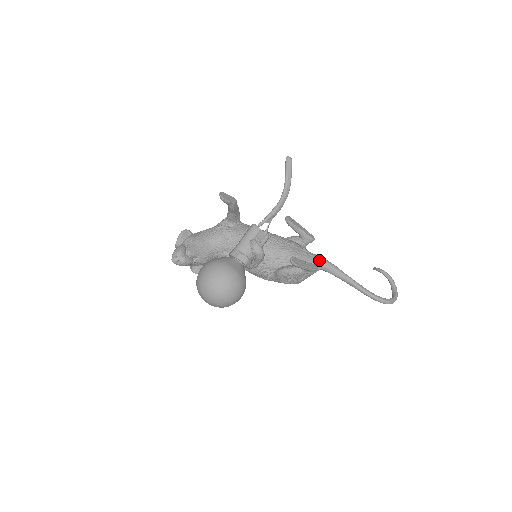
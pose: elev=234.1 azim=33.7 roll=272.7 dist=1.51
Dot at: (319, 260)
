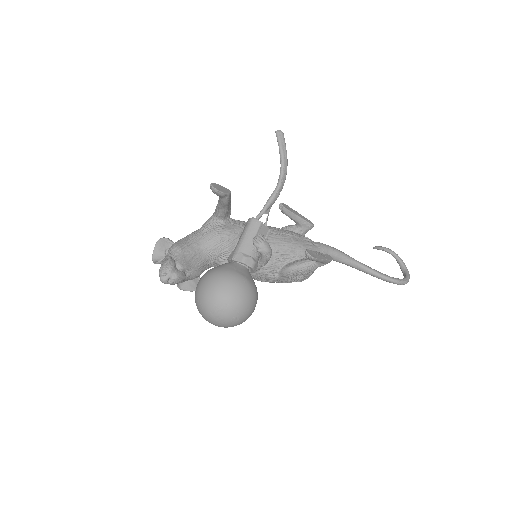
Dot at: (325, 248)
